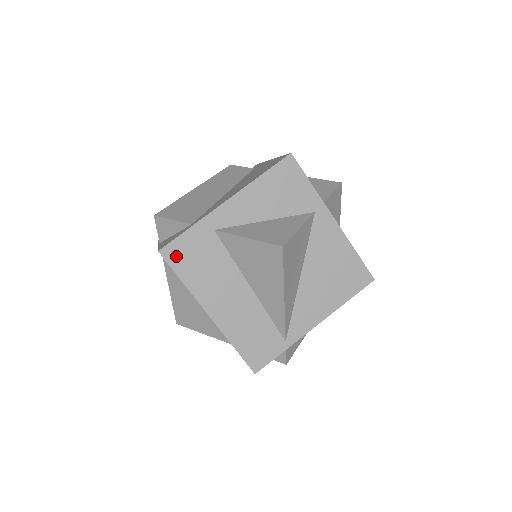
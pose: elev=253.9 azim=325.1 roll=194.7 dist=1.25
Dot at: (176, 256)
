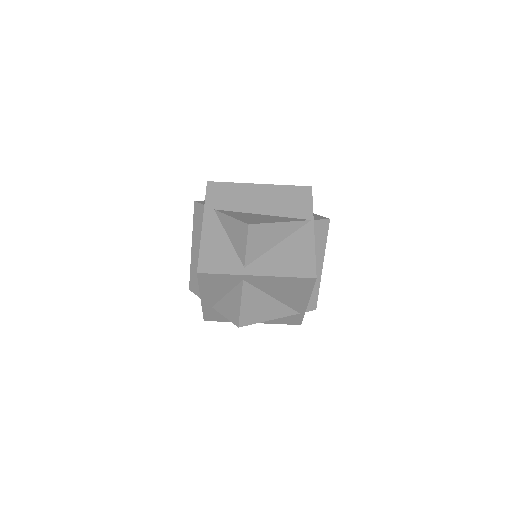
Dot at: (212, 319)
